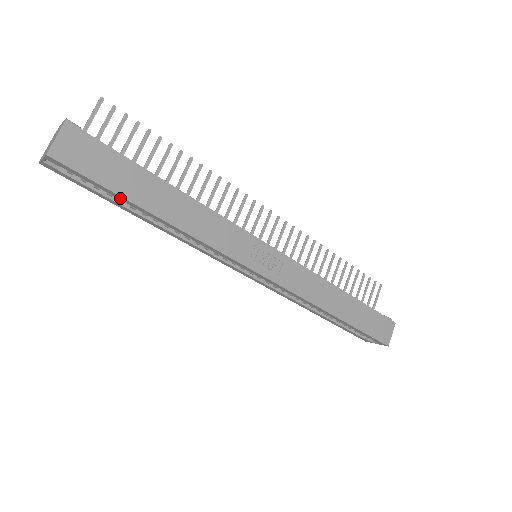
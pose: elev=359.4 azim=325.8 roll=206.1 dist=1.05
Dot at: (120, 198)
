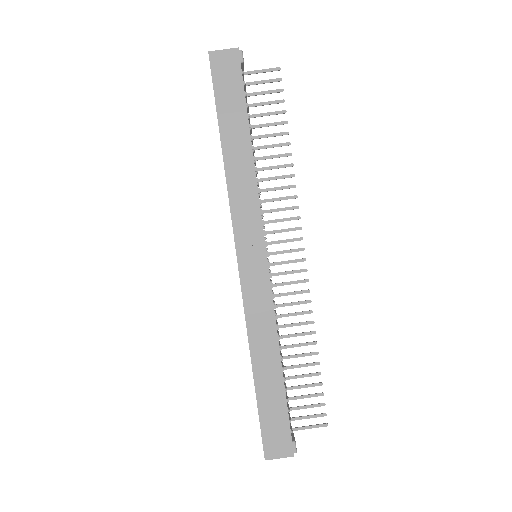
Dot at: (217, 115)
